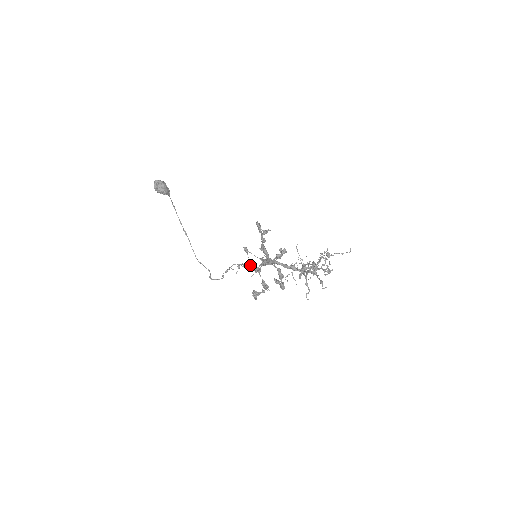
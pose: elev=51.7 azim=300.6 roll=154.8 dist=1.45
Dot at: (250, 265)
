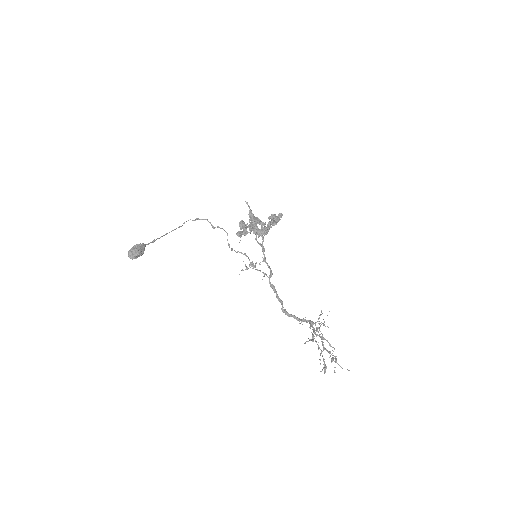
Dot at: (255, 264)
